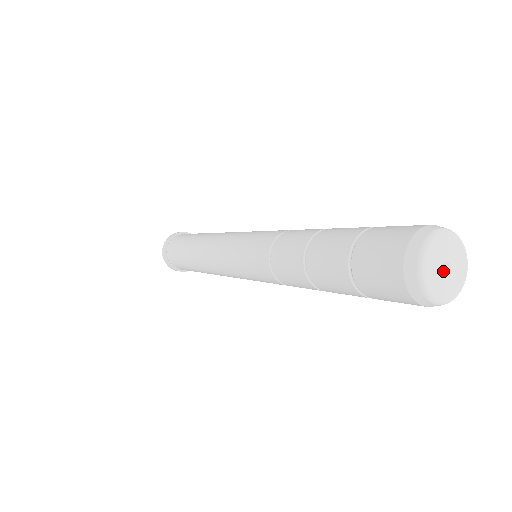
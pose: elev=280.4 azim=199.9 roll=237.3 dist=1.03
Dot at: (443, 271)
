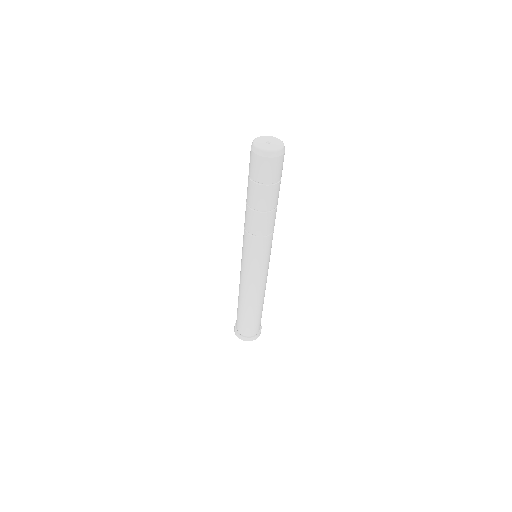
Dot at: (266, 142)
